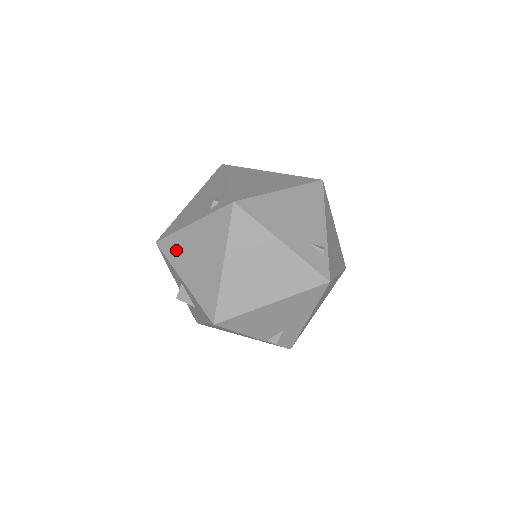
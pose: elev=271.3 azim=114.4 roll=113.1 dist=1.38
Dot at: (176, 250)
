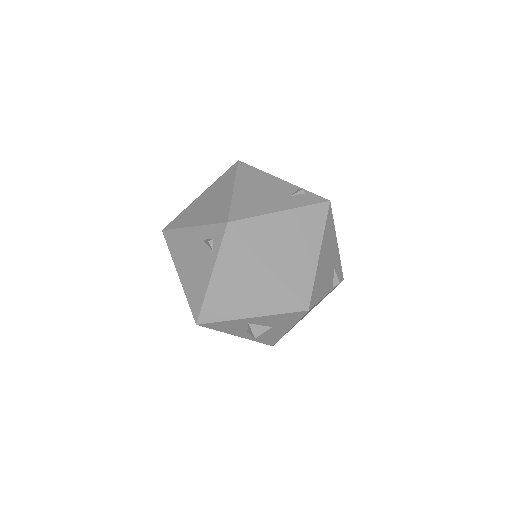
Dot at: (220, 307)
